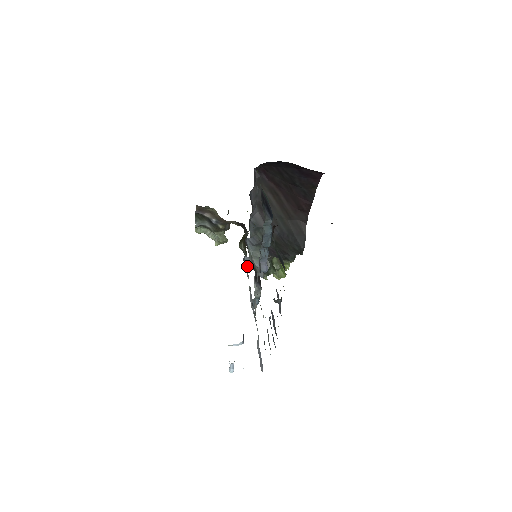
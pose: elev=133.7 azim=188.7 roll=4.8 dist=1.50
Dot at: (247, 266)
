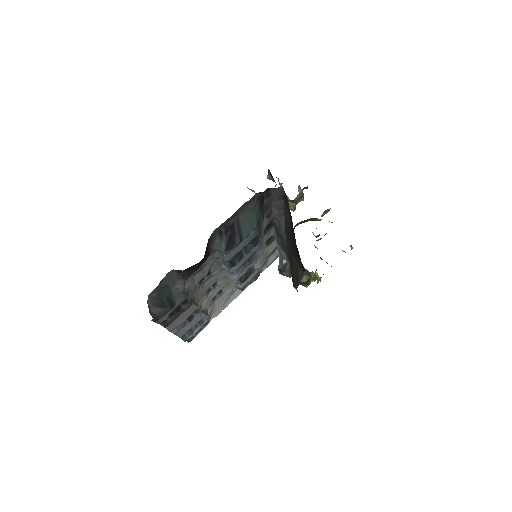
Dot at: occluded
